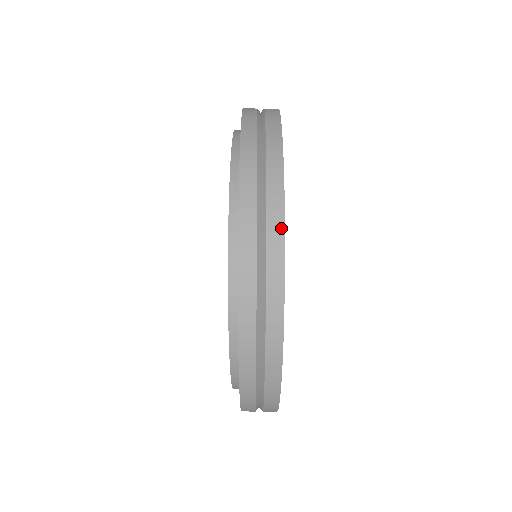
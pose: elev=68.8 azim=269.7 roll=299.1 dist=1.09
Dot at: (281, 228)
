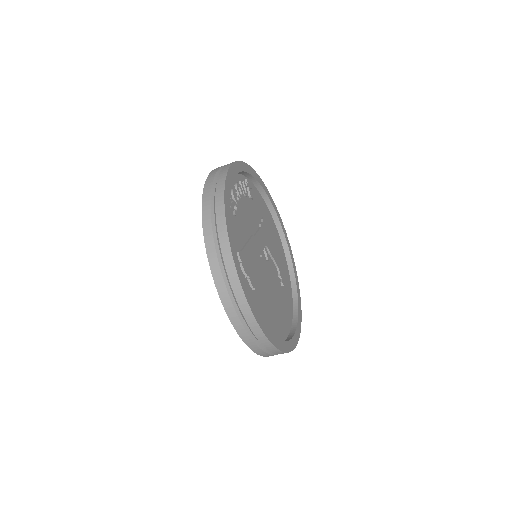
Dot at: (243, 296)
